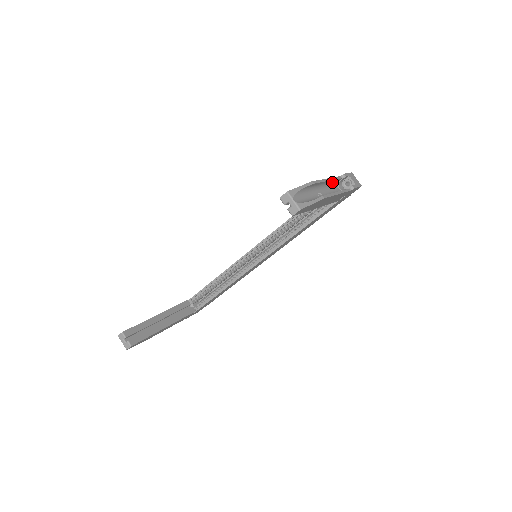
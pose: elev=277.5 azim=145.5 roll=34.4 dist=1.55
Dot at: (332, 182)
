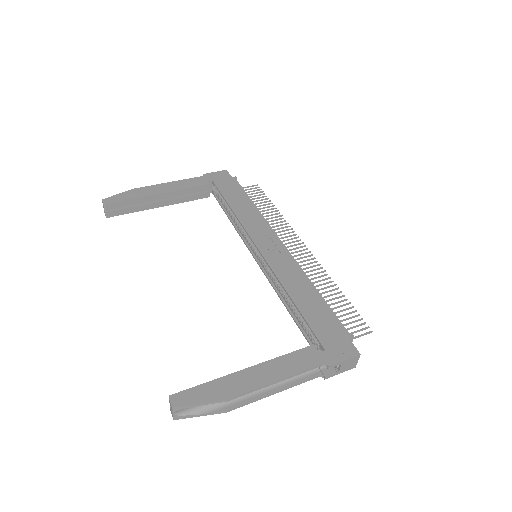
Dot at: (298, 369)
